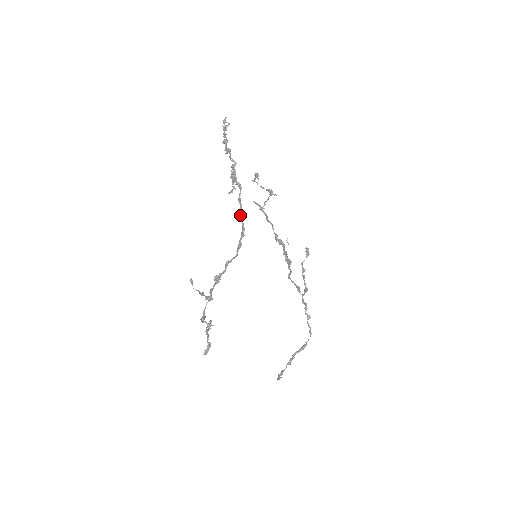
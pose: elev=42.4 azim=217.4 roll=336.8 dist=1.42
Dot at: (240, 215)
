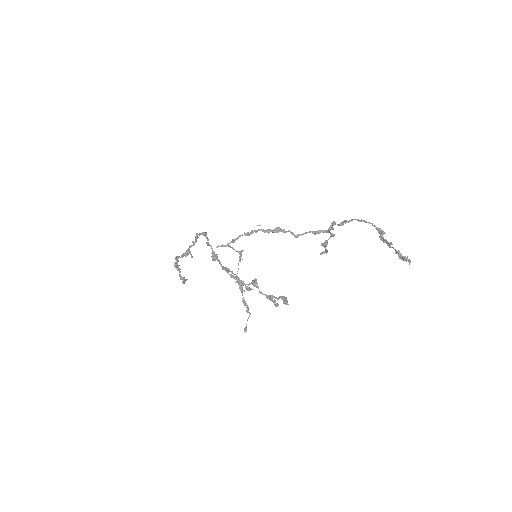
Dot at: occluded
